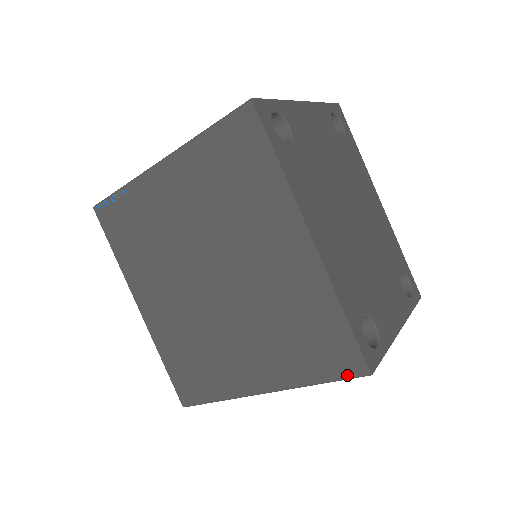
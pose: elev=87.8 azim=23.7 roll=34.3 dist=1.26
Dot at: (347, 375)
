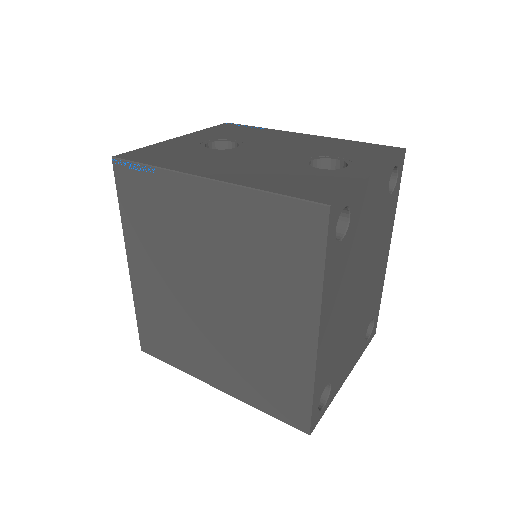
Dot at: (291, 424)
